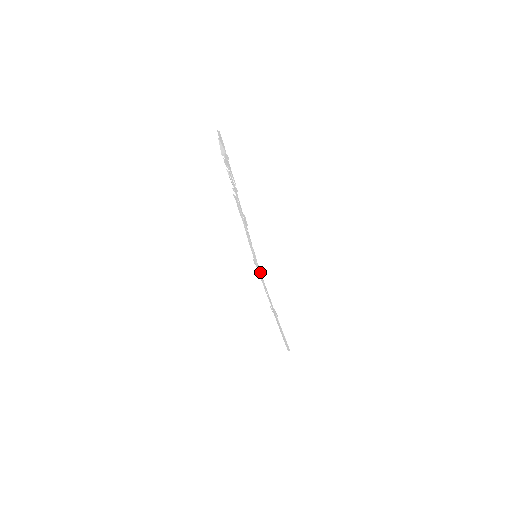
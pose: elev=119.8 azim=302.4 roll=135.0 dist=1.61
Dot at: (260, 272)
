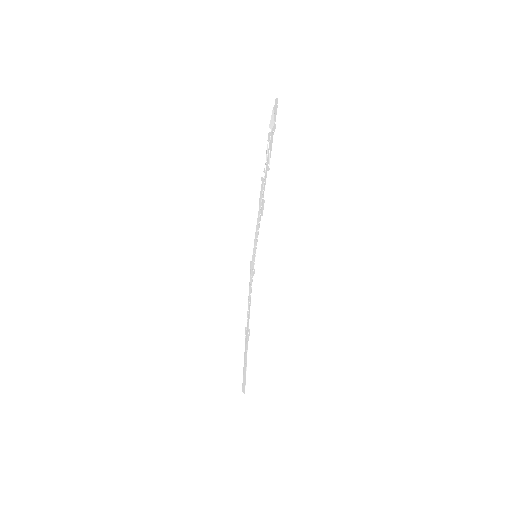
Dot at: (252, 278)
